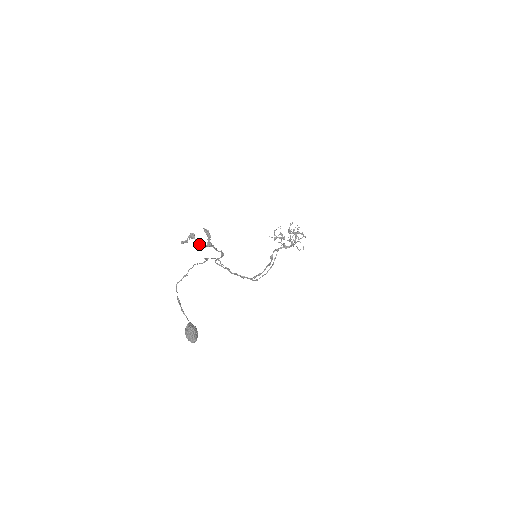
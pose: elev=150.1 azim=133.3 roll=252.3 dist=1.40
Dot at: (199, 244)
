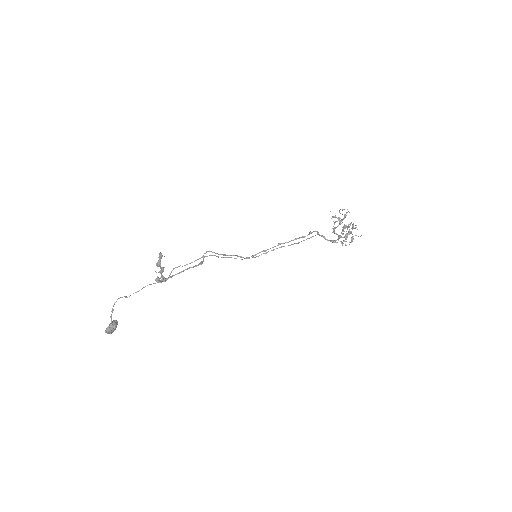
Dot at: (160, 273)
